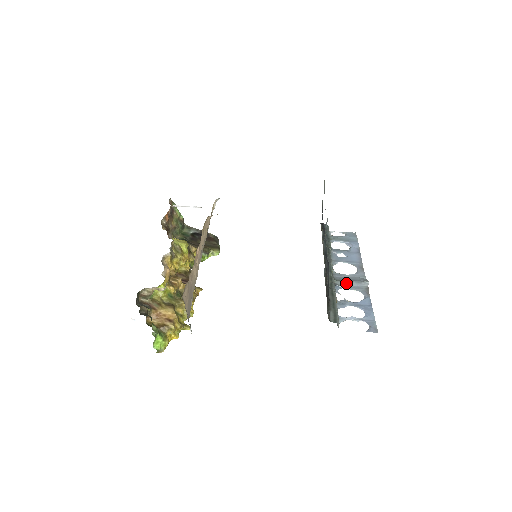
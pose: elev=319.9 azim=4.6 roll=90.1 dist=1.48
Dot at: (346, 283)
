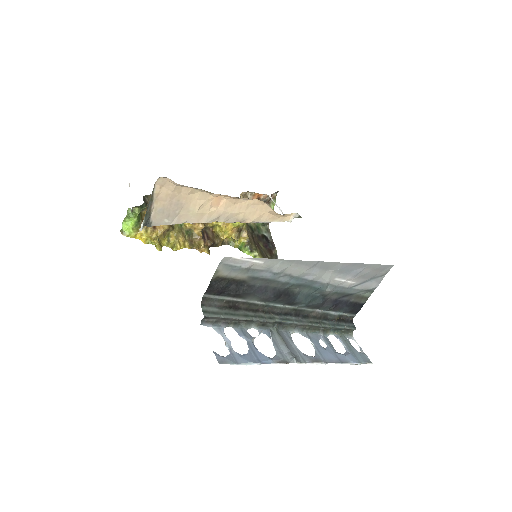
Dot at: (280, 340)
